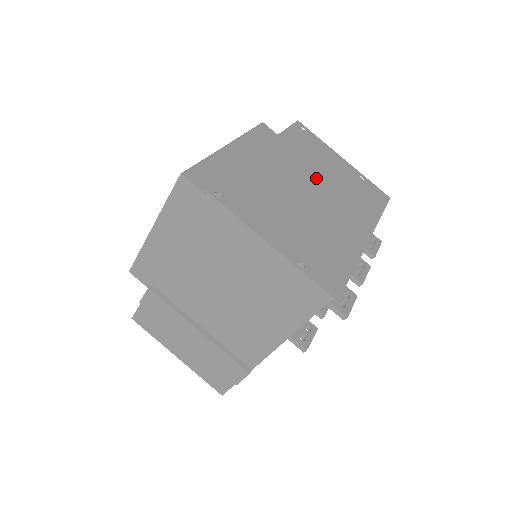
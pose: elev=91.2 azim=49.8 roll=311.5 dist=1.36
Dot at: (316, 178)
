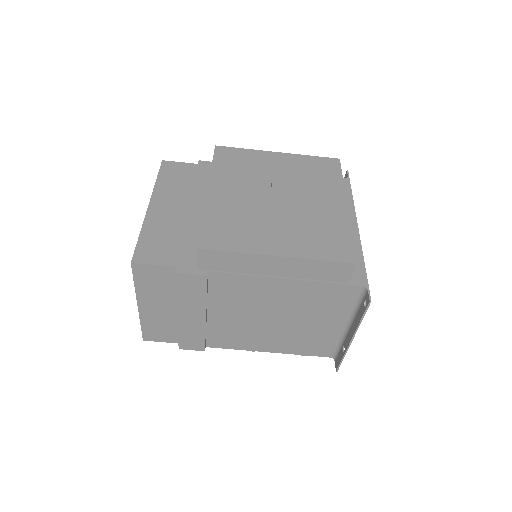
Dot at: occluded
